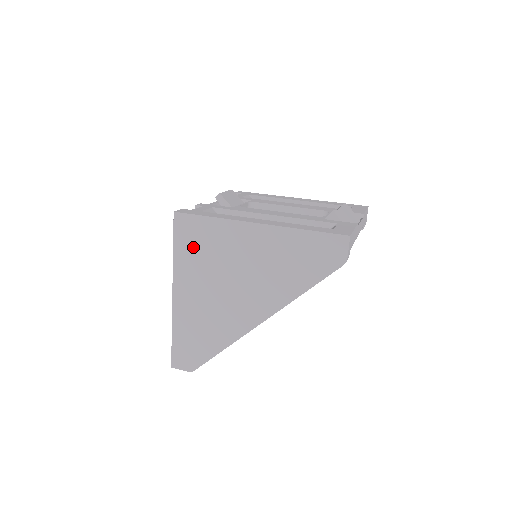
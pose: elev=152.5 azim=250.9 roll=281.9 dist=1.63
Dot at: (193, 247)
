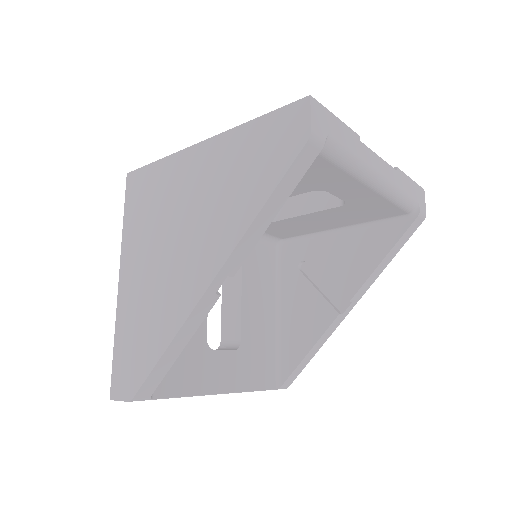
Dot at: (141, 207)
